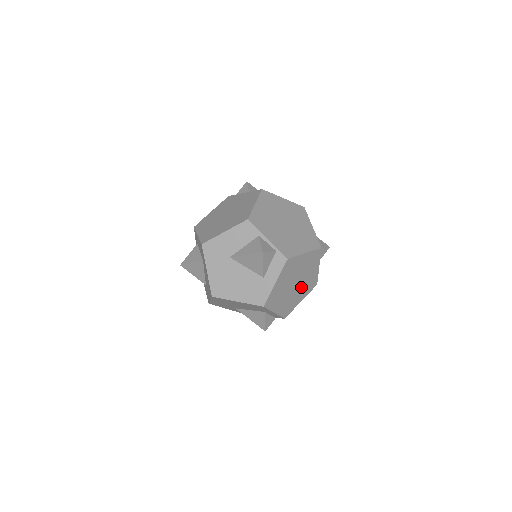
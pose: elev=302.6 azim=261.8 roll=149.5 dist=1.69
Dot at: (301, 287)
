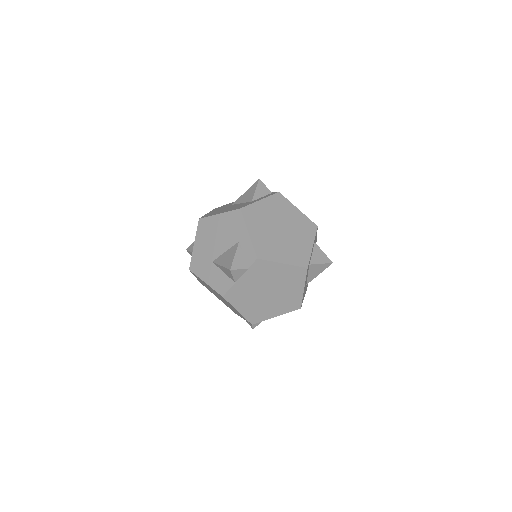
Dot at: (287, 244)
